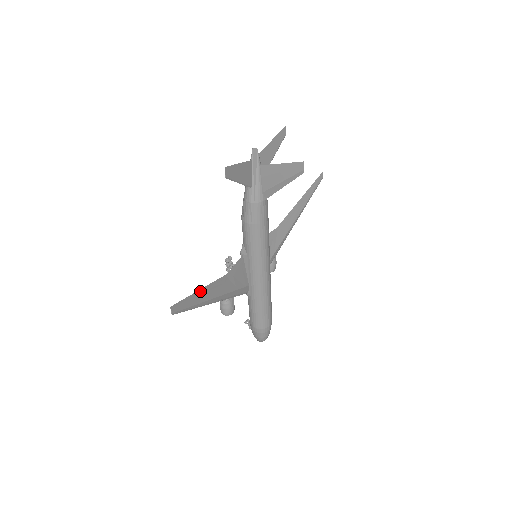
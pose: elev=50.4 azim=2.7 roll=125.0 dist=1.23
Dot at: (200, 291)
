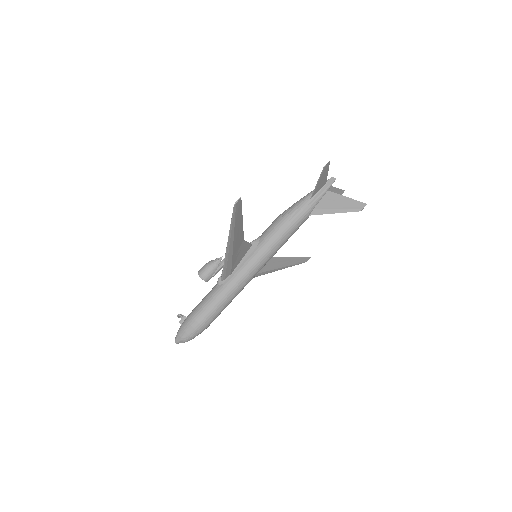
Dot at: (241, 221)
